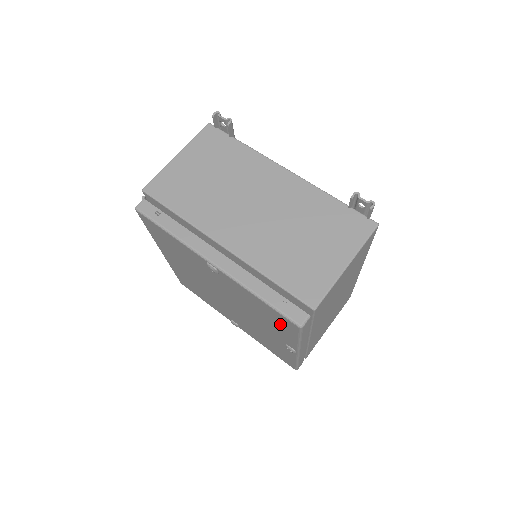
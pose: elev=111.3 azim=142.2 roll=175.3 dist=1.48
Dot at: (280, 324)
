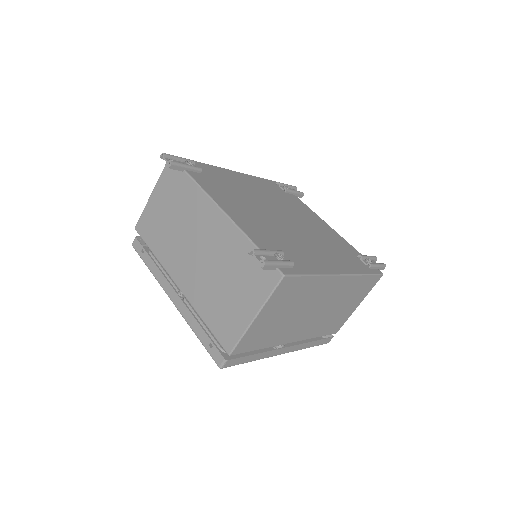
Dot at: occluded
